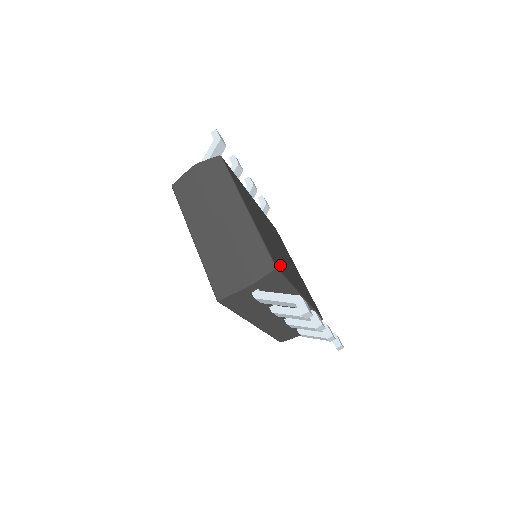
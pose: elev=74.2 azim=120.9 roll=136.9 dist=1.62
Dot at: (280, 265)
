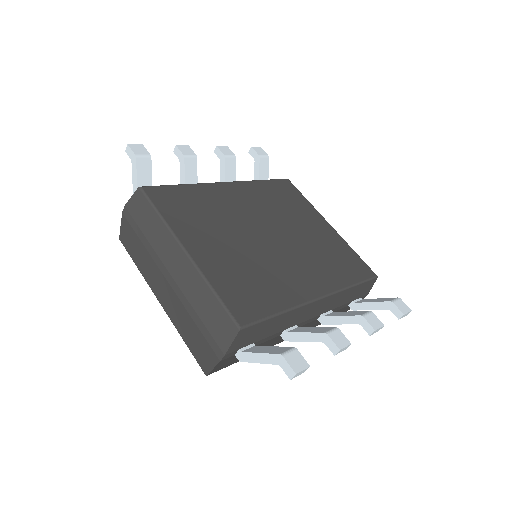
Dot at: (259, 298)
